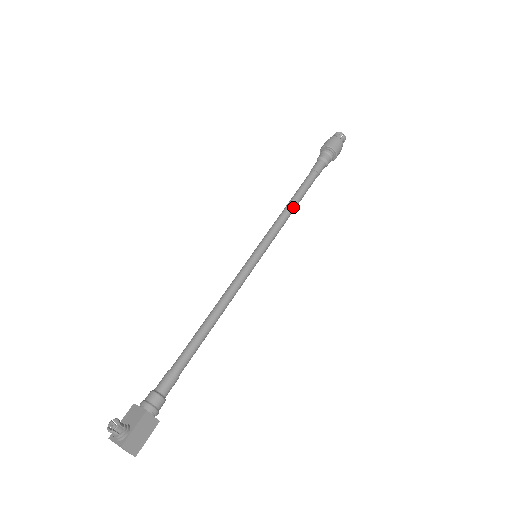
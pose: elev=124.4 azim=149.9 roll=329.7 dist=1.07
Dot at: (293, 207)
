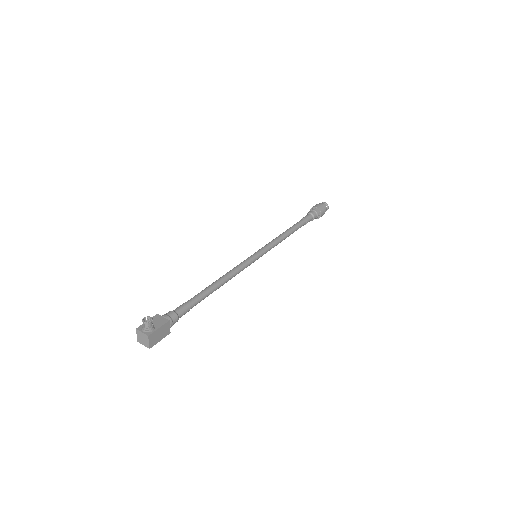
Dot at: (287, 236)
